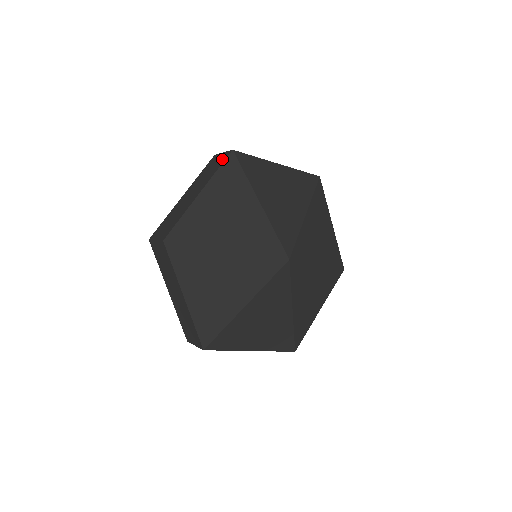
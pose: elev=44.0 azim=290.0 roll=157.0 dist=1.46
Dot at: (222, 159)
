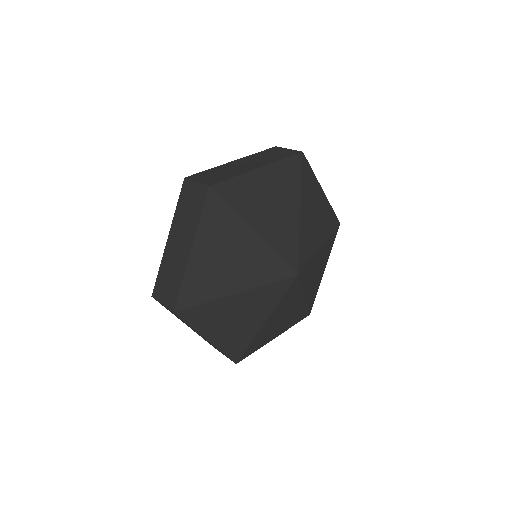
Dot at: (289, 153)
